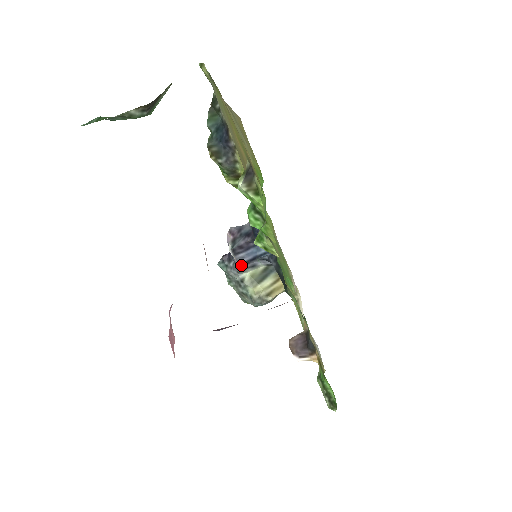
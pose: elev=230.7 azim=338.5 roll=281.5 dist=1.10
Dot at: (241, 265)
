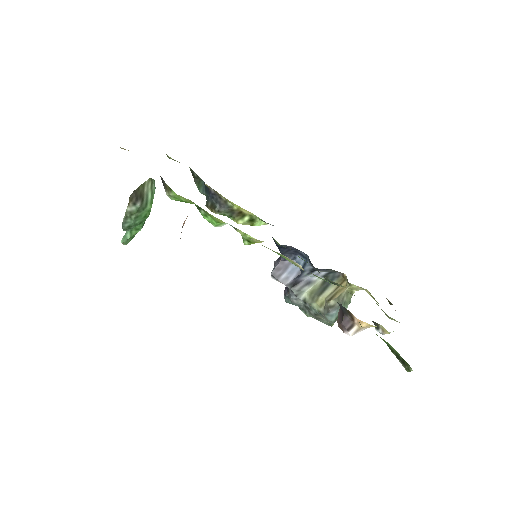
Dot at: (292, 286)
